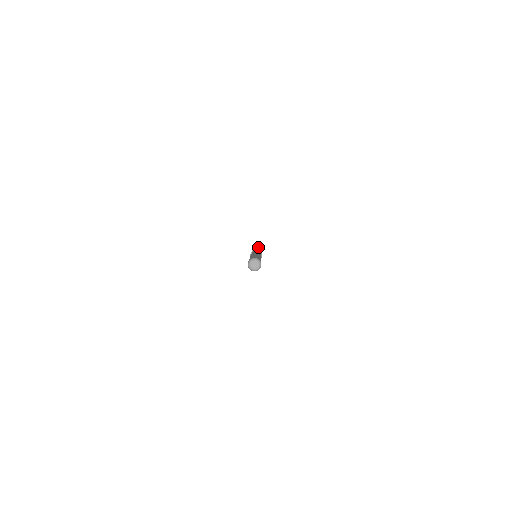
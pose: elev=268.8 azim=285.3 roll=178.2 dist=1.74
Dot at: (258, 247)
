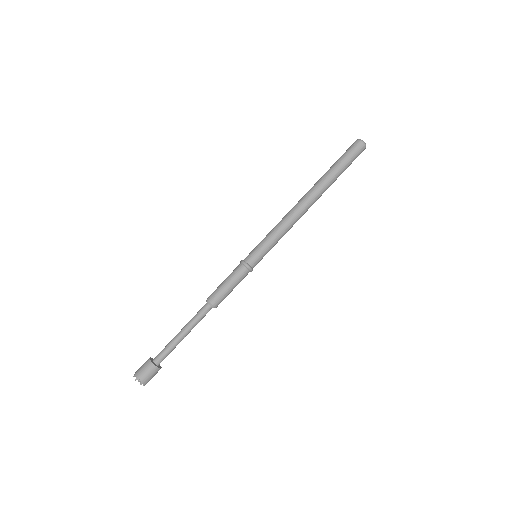
Dot at: occluded
